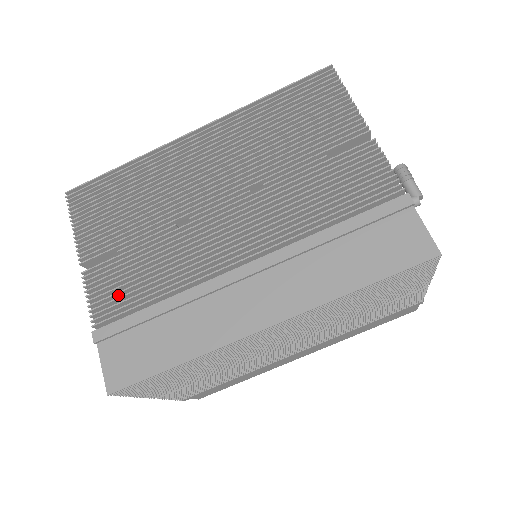
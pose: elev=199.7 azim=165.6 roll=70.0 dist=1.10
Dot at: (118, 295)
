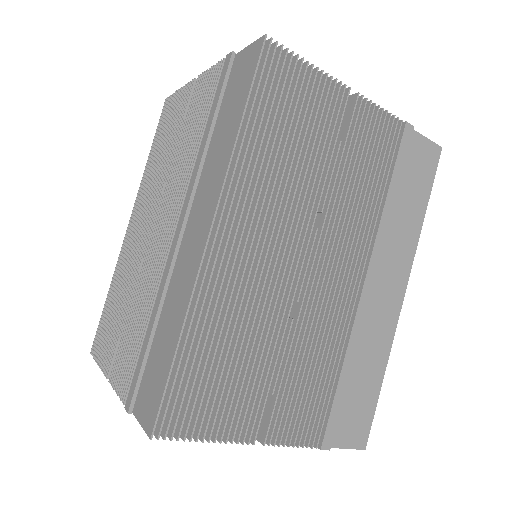
Dot at: occluded
